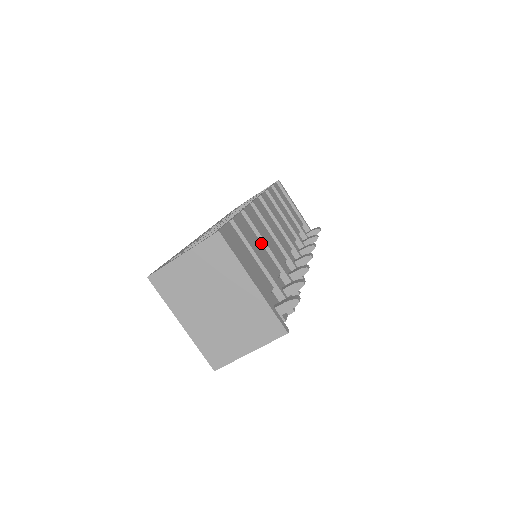
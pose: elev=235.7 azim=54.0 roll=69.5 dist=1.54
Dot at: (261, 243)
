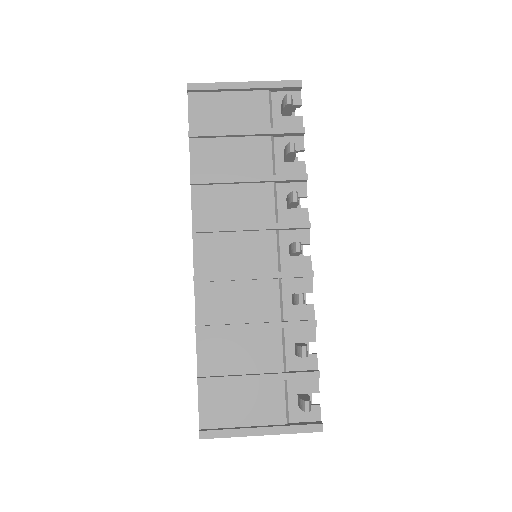
Dot at: (240, 331)
